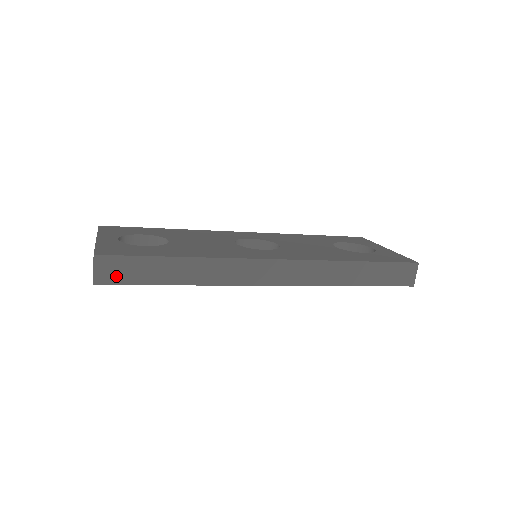
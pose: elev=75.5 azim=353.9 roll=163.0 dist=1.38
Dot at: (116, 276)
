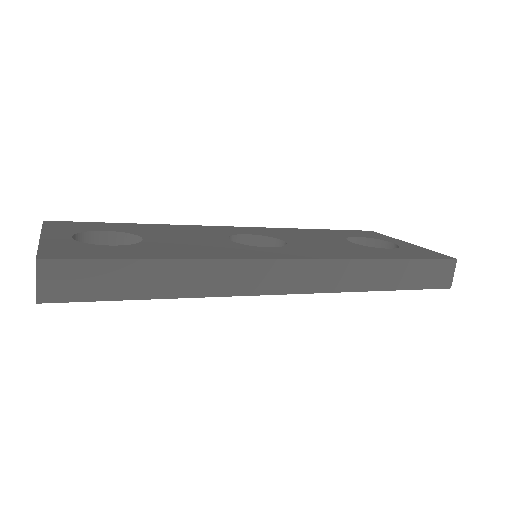
Dot at: (71, 289)
